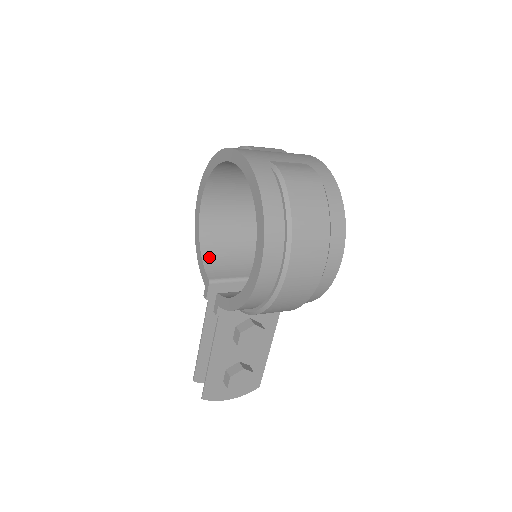
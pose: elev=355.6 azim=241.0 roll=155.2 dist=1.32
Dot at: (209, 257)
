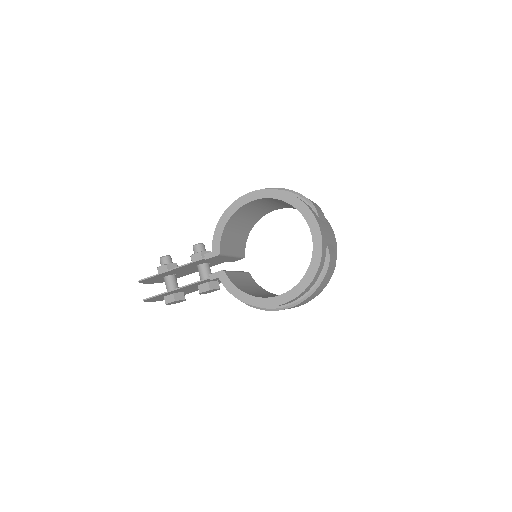
Dot at: (226, 232)
